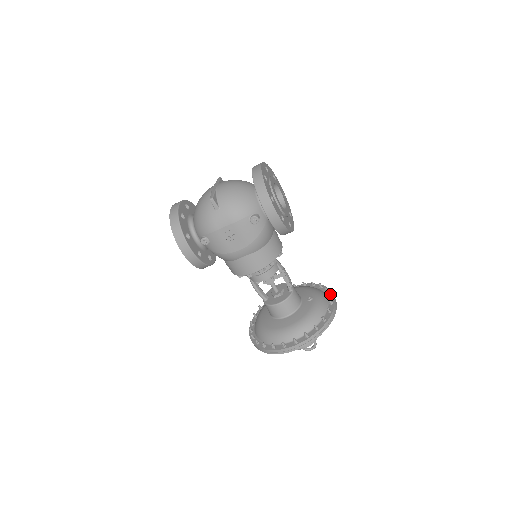
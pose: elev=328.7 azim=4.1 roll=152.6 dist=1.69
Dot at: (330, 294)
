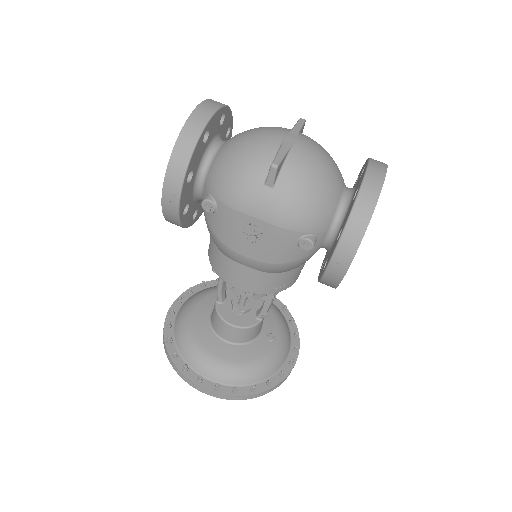
Dot at: (297, 348)
